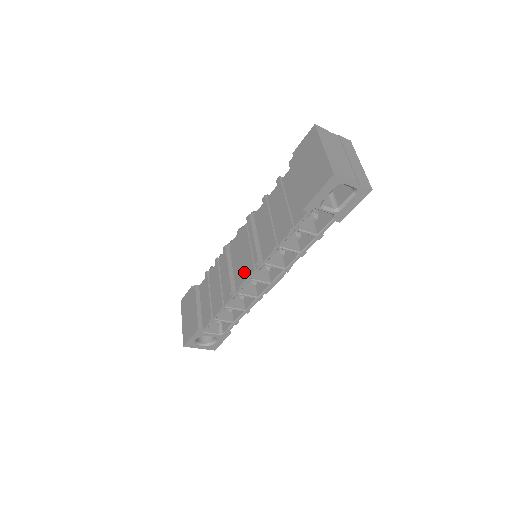
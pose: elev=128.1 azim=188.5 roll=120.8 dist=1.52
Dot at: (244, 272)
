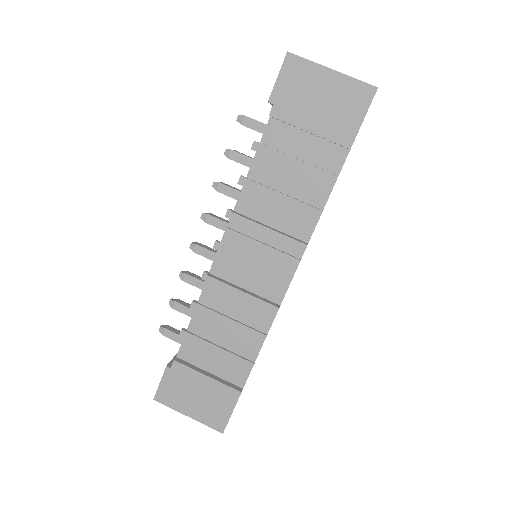
Dot at: (281, 276)
